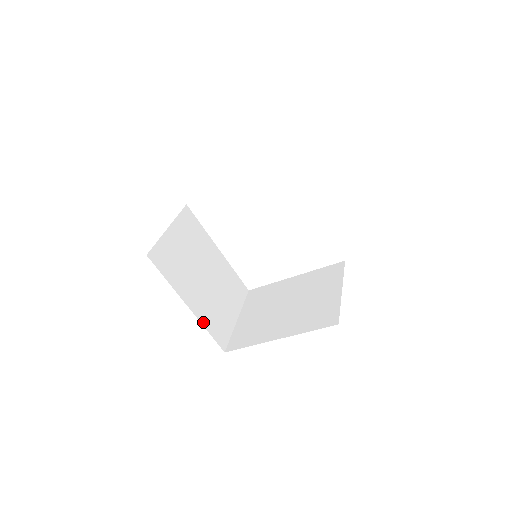
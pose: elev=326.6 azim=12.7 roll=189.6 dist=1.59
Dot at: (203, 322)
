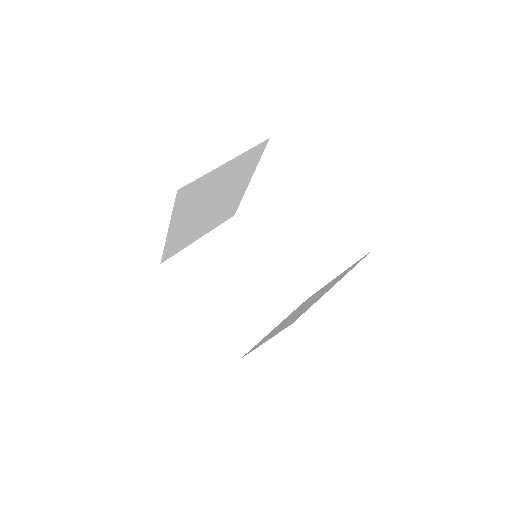
Dot at: (167, 243)
